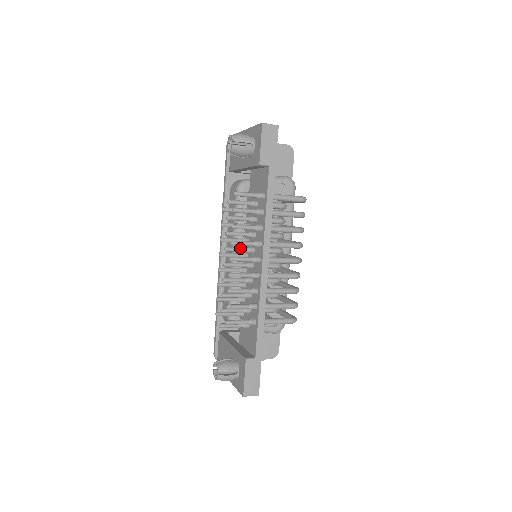
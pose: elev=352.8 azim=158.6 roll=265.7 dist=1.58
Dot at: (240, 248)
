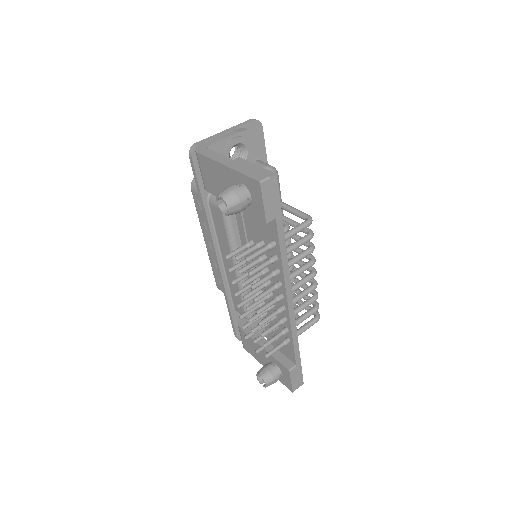
Dot at: (258, 289)
